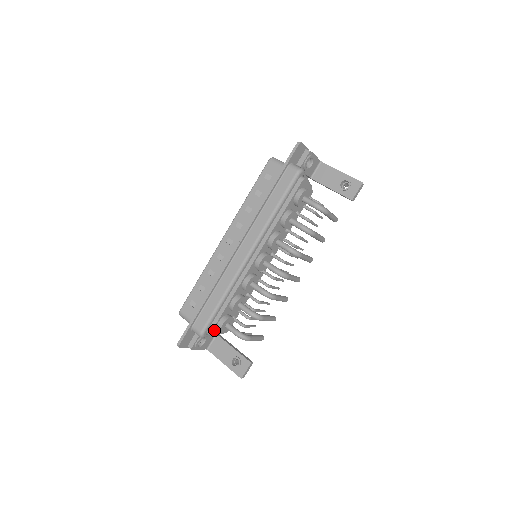
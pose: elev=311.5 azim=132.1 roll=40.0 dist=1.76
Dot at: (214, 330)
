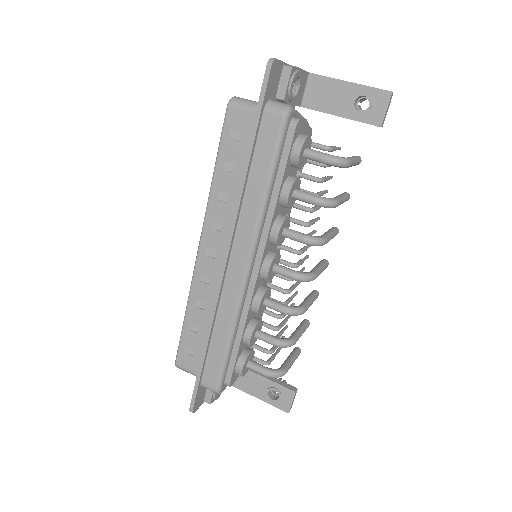
Dot at: (233, 377)
